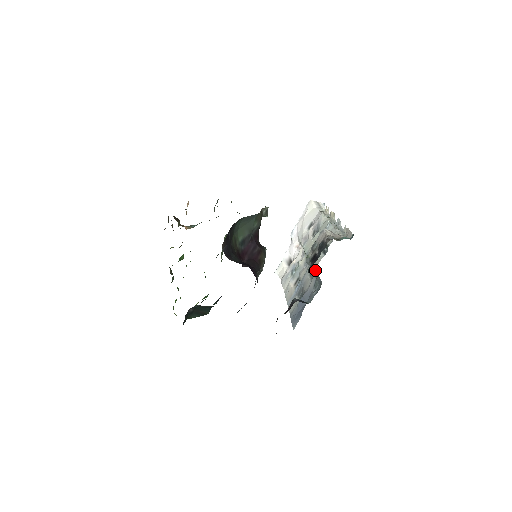
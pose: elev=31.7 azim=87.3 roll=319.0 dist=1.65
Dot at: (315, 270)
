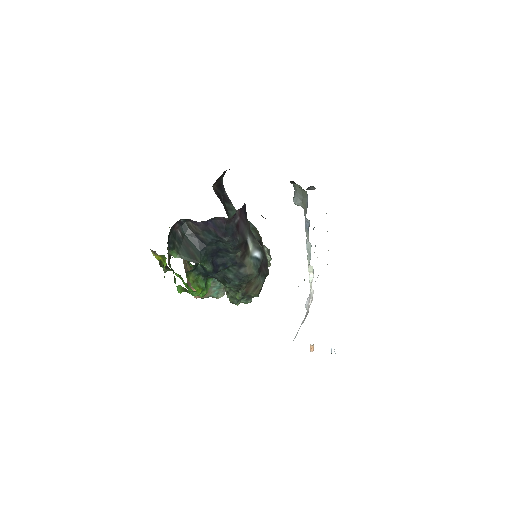
Dot at: (303, 203)
